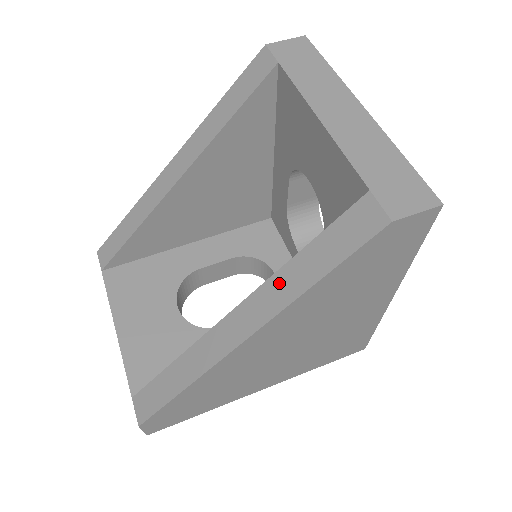
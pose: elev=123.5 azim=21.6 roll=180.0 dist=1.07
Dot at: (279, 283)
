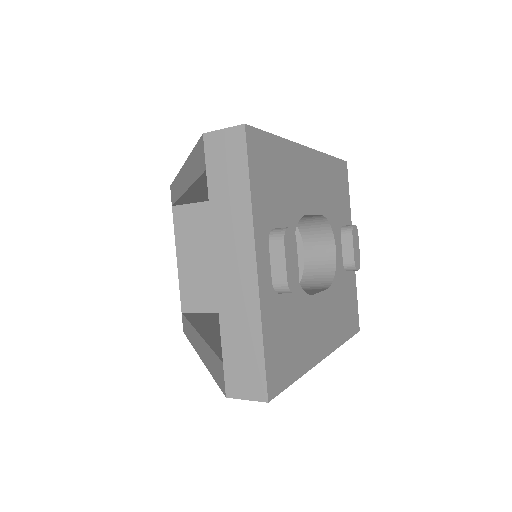
Dot at: (205, 349)
